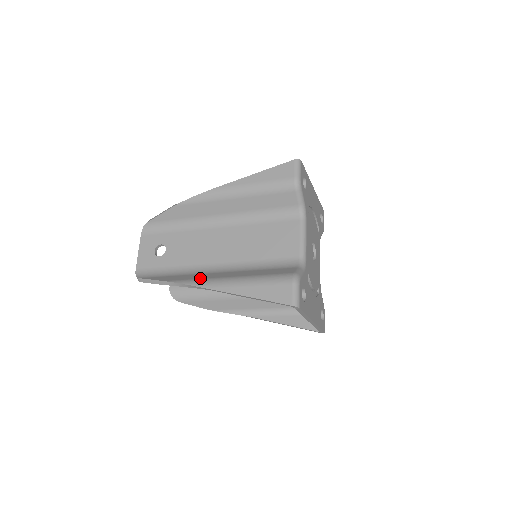
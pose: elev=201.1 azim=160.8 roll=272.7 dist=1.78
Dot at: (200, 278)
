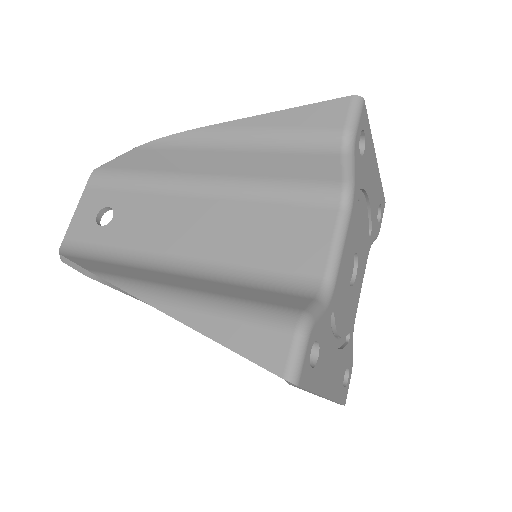
Dot at: (141, 278)
